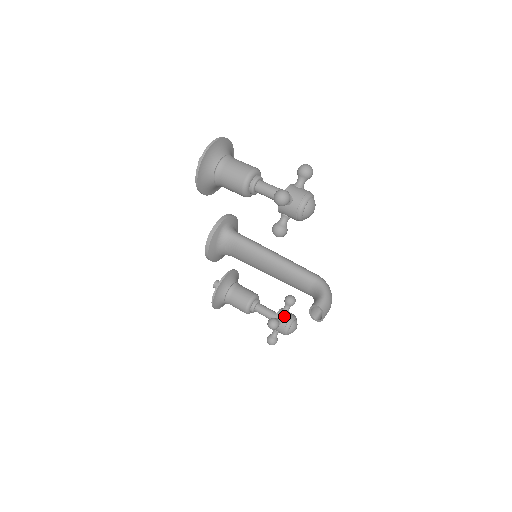
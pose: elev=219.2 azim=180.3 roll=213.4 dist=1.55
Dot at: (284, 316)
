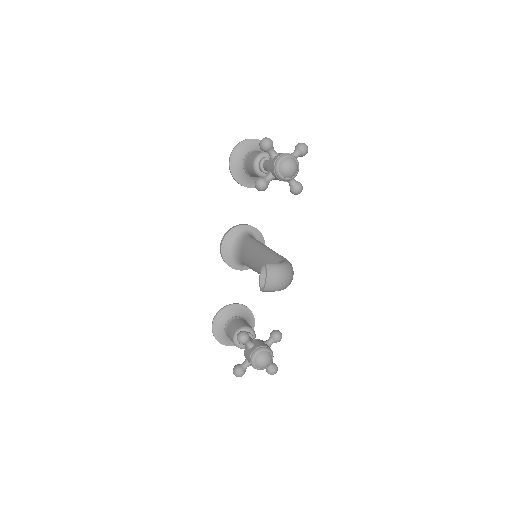
Dot at: (260, 343)
